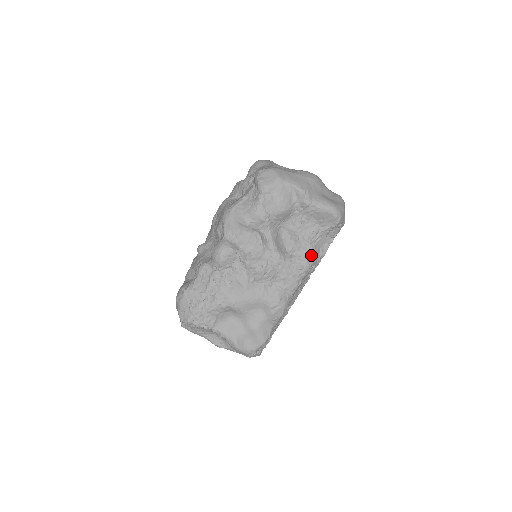
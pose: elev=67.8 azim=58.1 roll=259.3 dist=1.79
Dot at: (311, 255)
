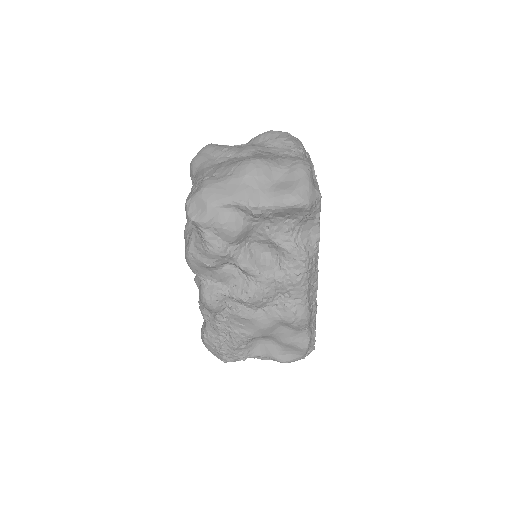
Dot at: (301, 255)
